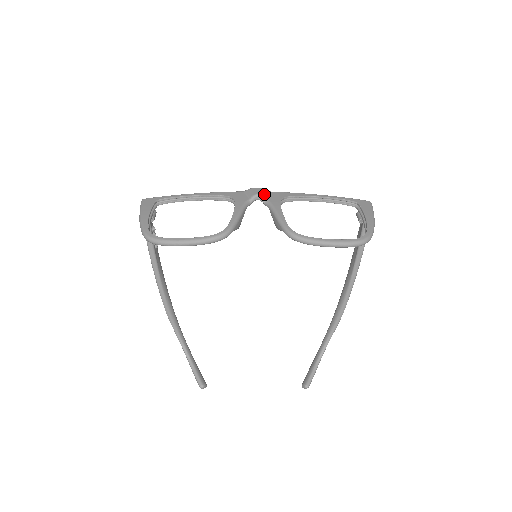
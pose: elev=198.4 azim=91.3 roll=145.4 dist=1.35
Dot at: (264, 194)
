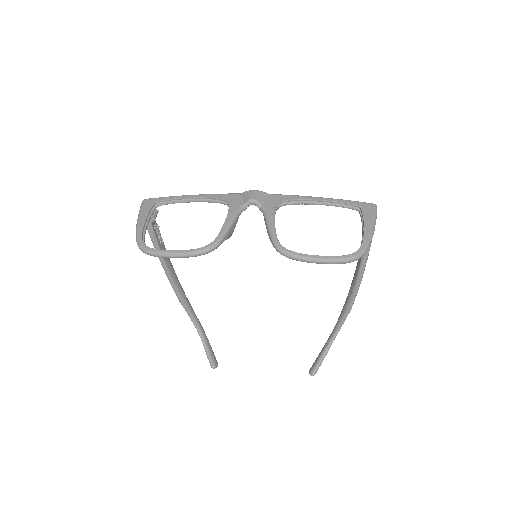
Dot at: (260, 198)
